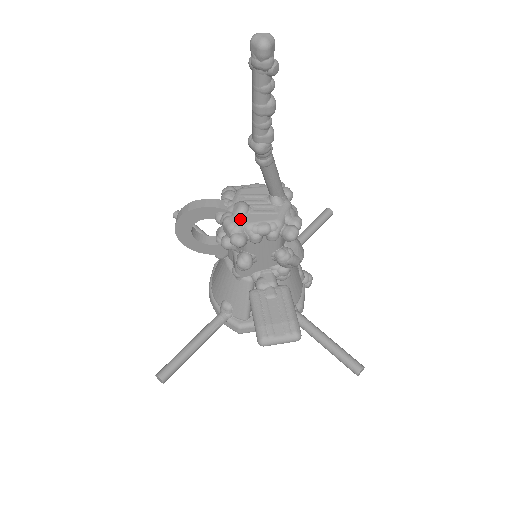
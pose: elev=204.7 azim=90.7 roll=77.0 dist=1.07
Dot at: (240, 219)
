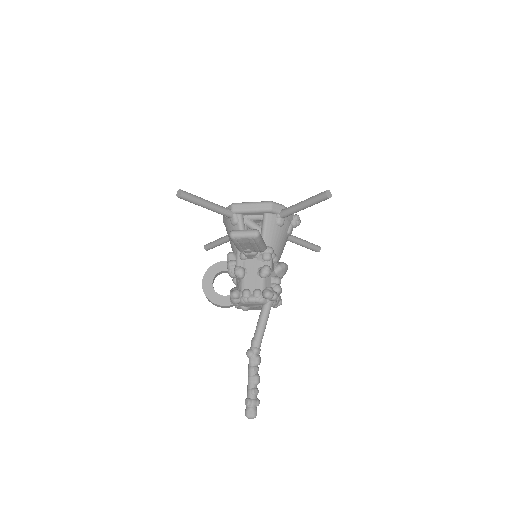
Dot at: occluded
